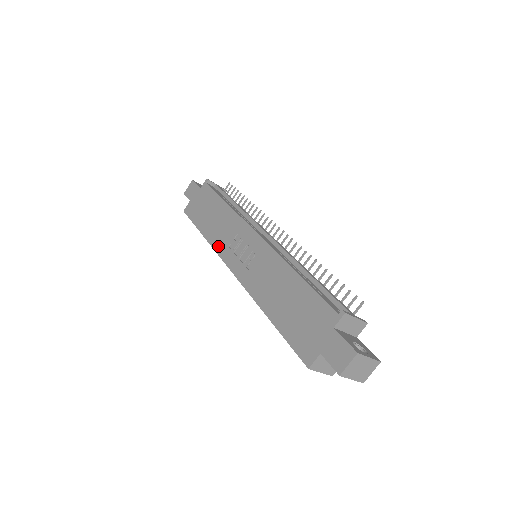
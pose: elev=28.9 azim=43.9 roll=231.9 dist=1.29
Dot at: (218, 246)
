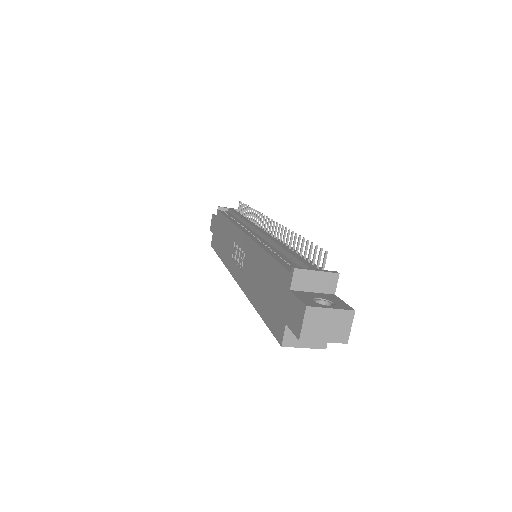
Dot at: (227, 262)
